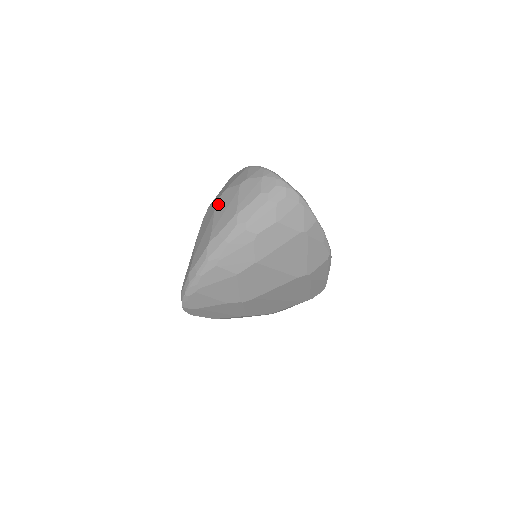
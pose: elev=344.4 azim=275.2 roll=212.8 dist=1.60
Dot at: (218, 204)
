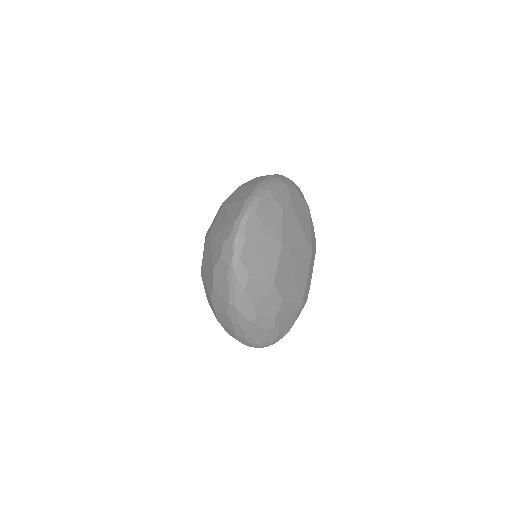
Dot at: (243, 185)
